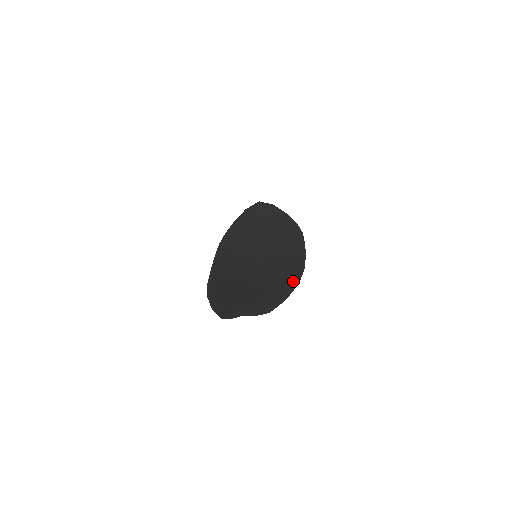
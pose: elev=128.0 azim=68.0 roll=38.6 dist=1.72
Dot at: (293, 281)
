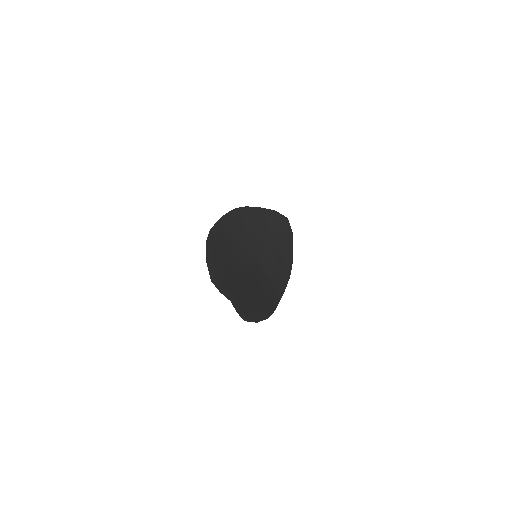
Dot at: (267, 311)
